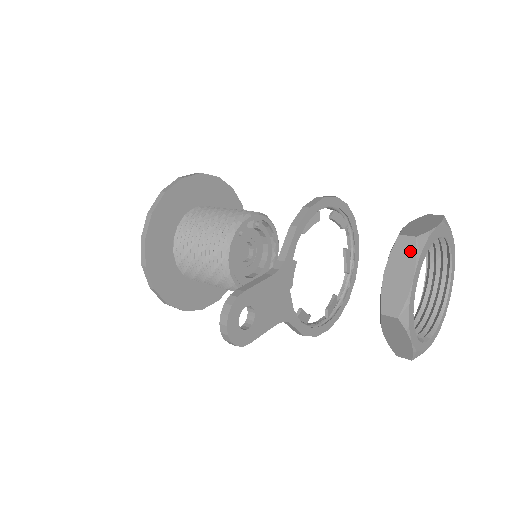
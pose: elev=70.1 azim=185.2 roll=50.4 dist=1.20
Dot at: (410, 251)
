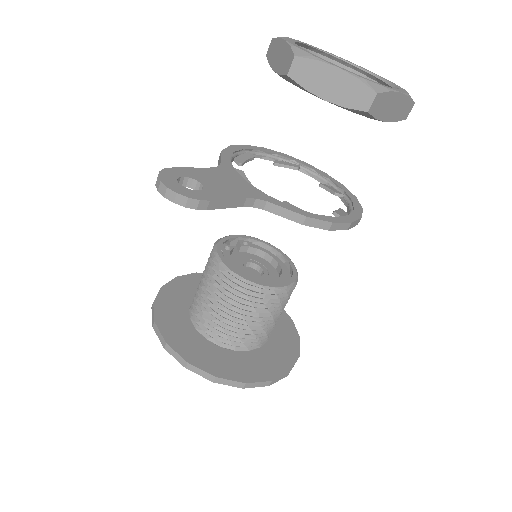
Dot at: (274, 44)
